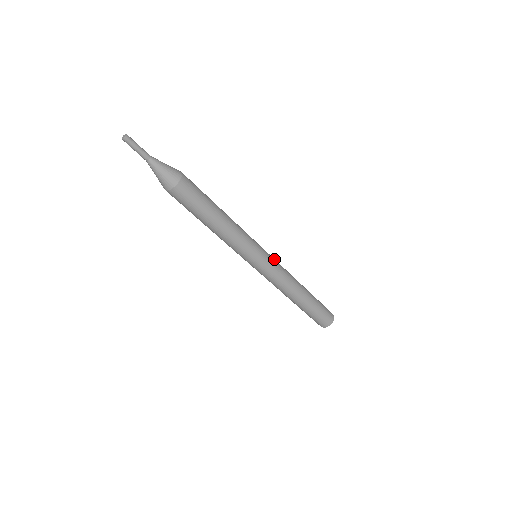
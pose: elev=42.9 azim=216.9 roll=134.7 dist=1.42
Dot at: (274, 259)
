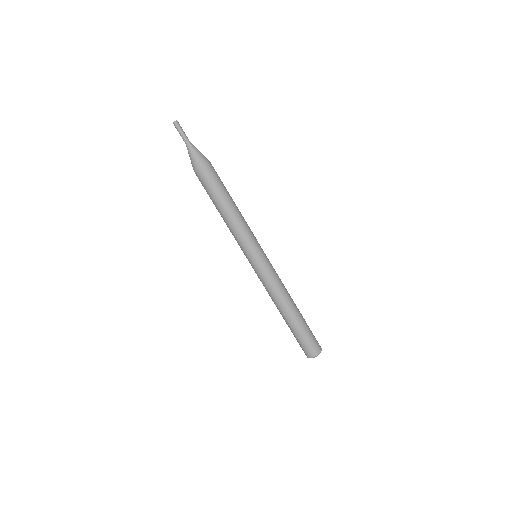
Dot at: (271, 265)
